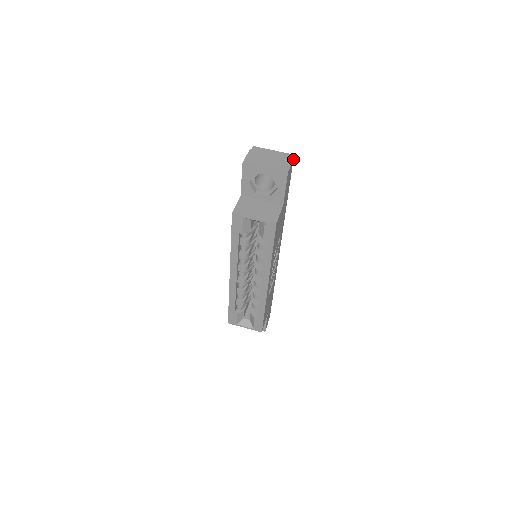
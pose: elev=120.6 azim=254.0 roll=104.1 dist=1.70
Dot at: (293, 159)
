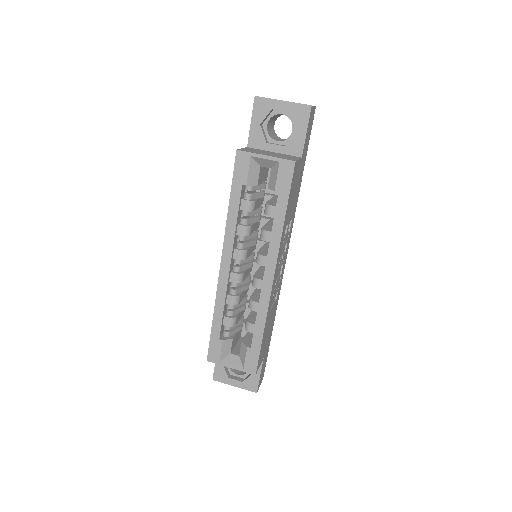
Dot at: (315, 107)
